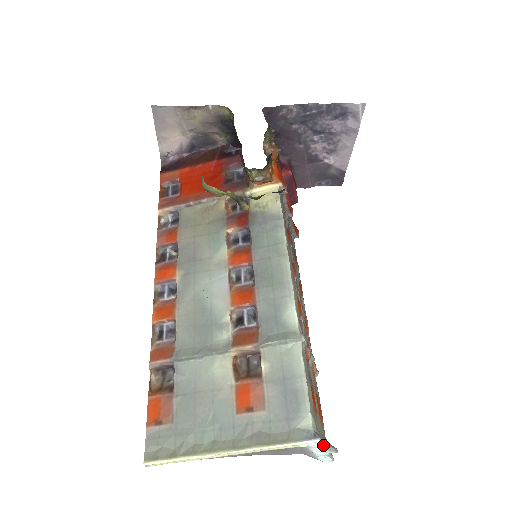
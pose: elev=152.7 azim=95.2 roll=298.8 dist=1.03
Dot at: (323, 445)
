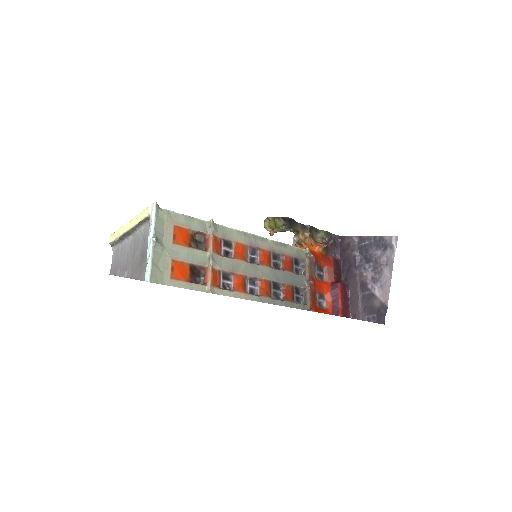
Dot at: (154, 216)
